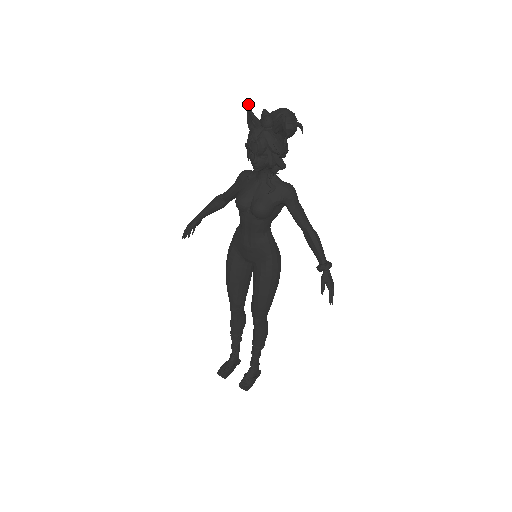
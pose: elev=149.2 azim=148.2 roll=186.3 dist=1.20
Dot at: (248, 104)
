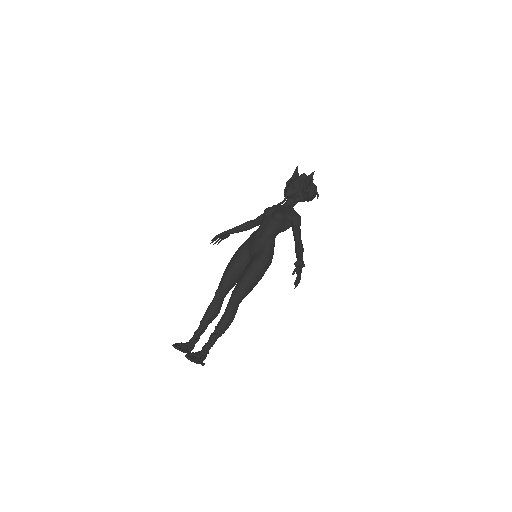
Dot at: occluded
